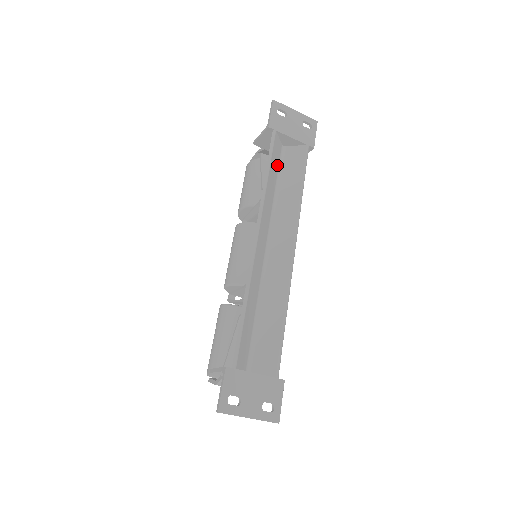
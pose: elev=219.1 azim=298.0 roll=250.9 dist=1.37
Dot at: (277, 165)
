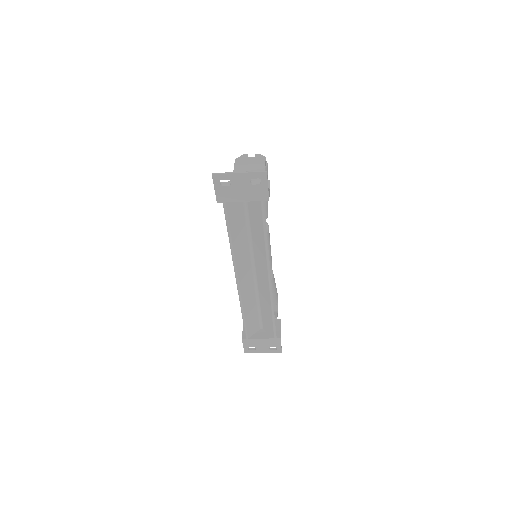
Dot at: (242, 215)
